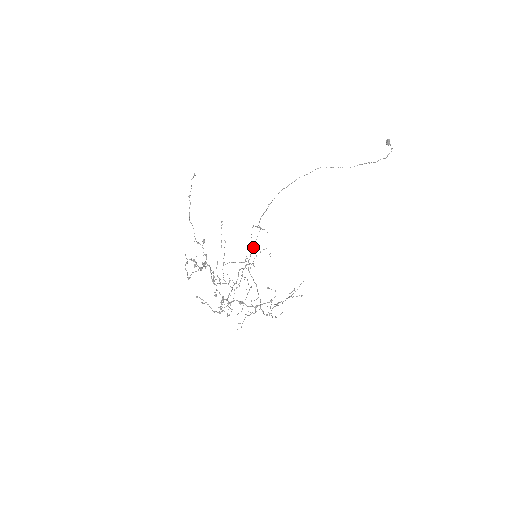
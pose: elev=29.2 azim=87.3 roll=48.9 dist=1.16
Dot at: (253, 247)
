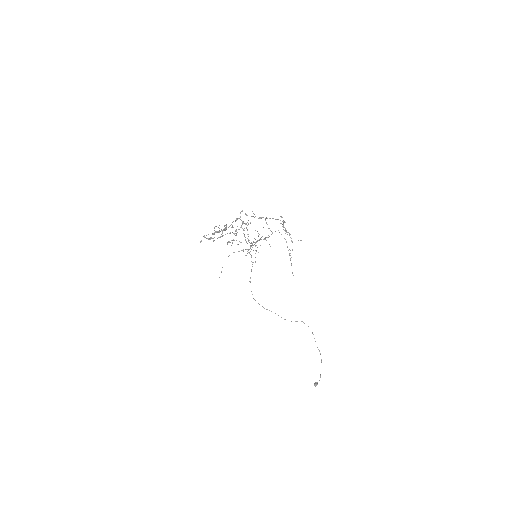
Dot at: occluded
